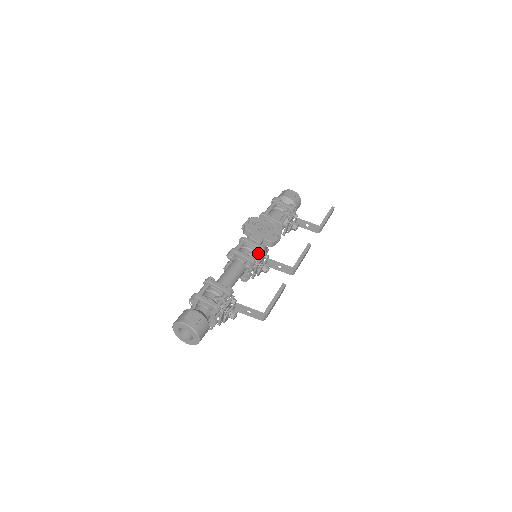
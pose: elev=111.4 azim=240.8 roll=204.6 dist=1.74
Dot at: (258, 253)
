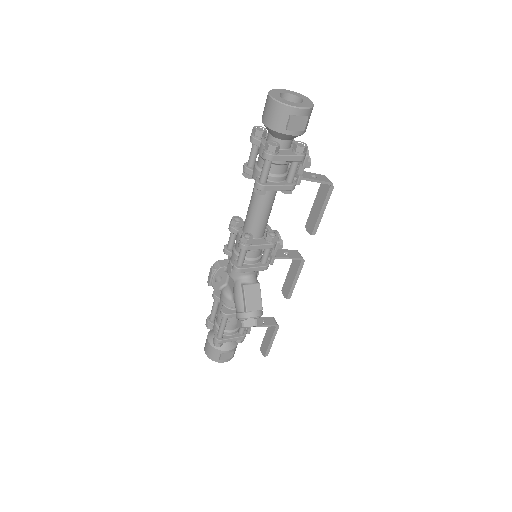
Dot at: occluded
